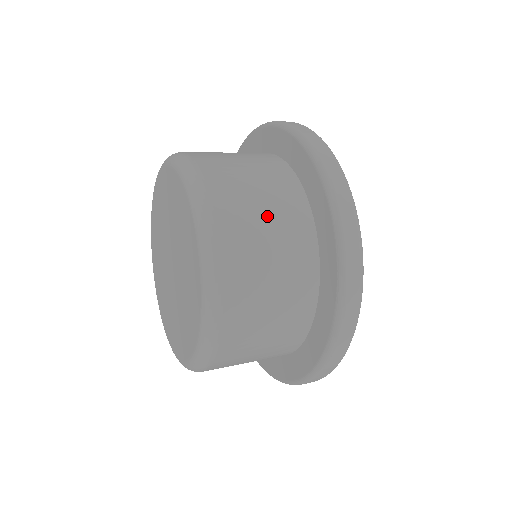
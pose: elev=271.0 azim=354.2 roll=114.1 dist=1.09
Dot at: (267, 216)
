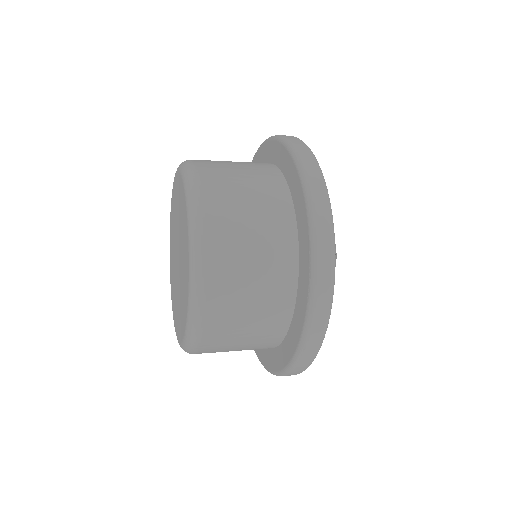
Dot at: (252, 218)
